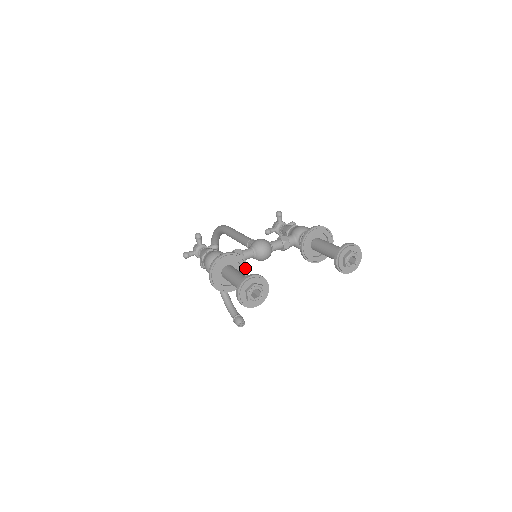
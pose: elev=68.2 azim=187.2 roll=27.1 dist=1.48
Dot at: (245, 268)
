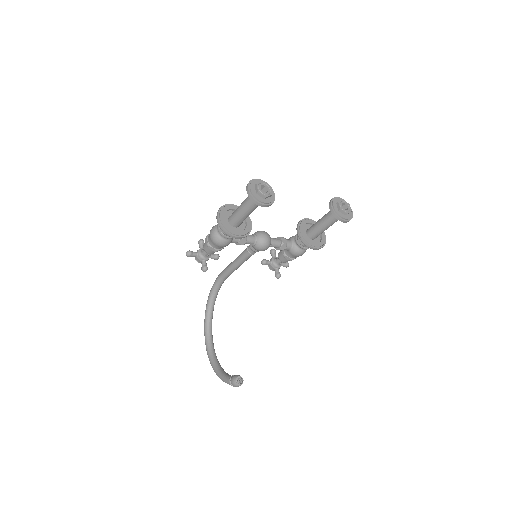
Dot at: (249, 223)
